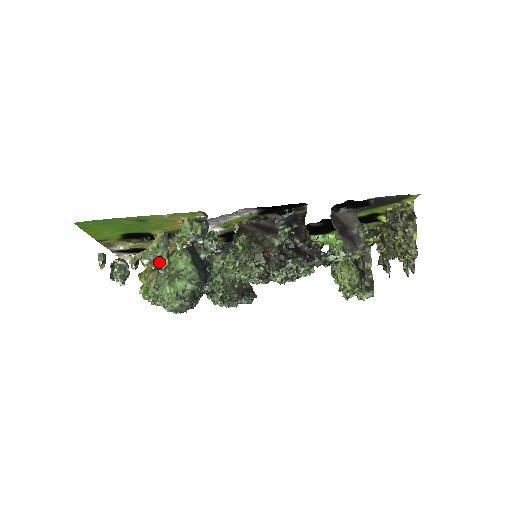
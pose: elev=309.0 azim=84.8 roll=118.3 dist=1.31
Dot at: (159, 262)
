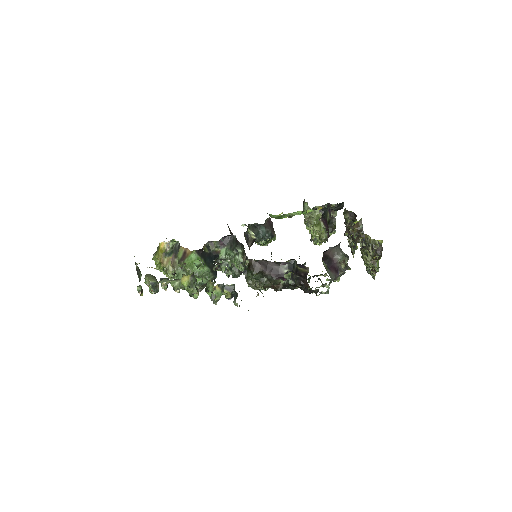
Dot at: occluded
